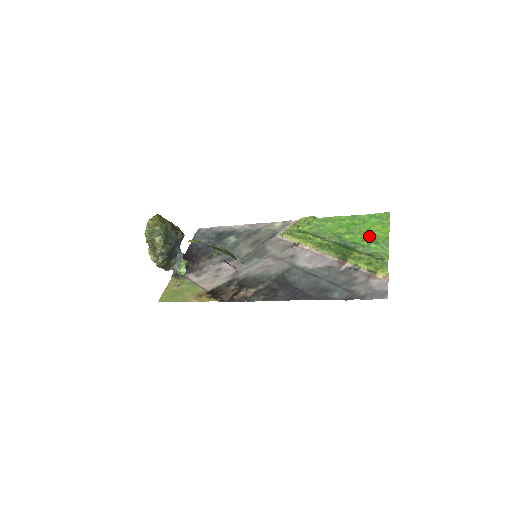
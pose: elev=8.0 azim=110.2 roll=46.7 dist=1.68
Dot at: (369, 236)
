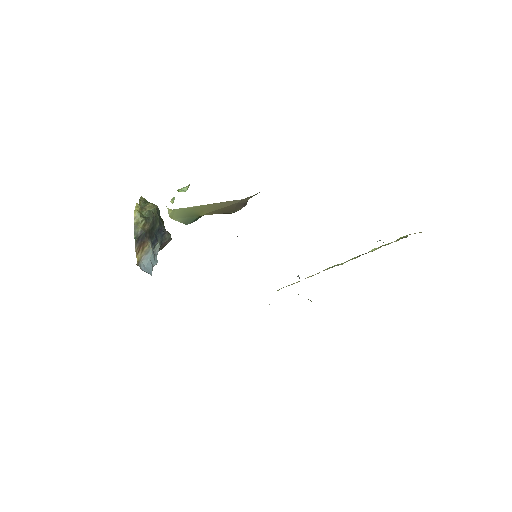
Dot at: occluded
